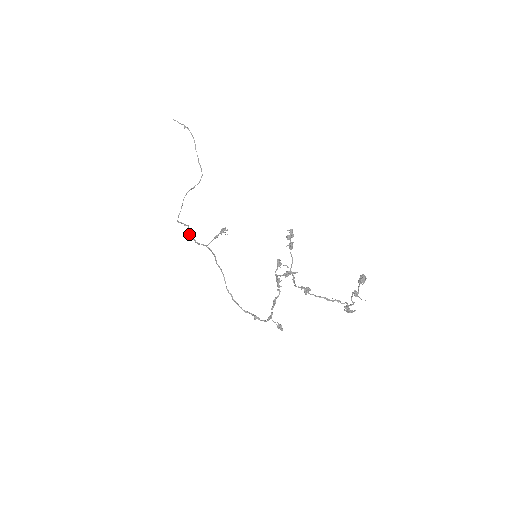
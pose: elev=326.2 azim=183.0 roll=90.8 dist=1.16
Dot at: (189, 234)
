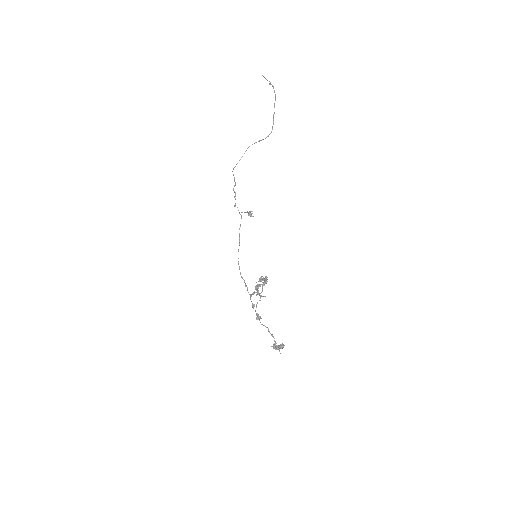
Dot at: occluded
